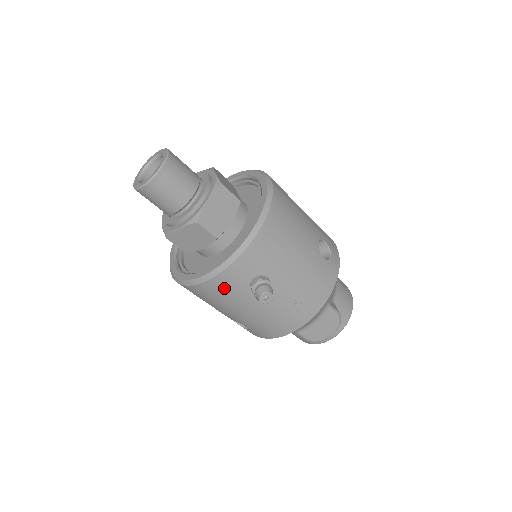
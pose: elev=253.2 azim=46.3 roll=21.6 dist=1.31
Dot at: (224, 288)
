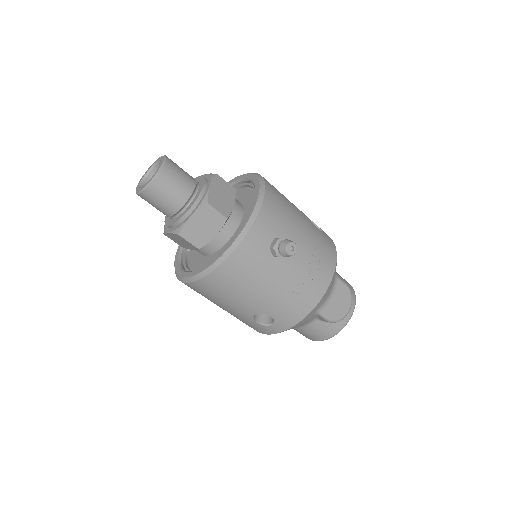
Dot at: (248, 259)
